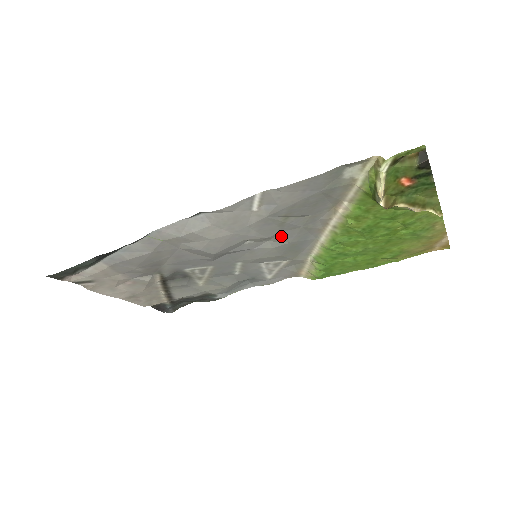
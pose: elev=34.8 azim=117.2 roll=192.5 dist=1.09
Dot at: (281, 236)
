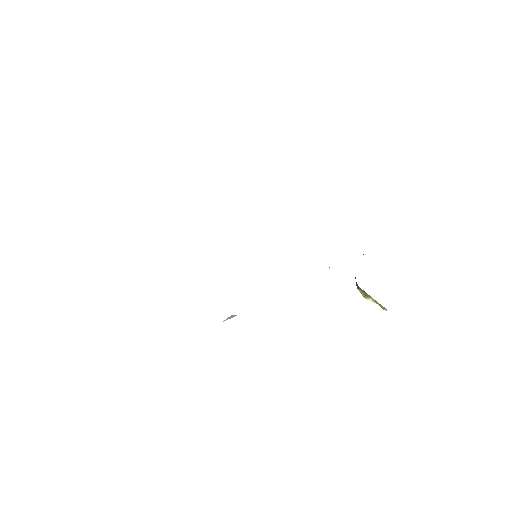
Dot at: occluded
